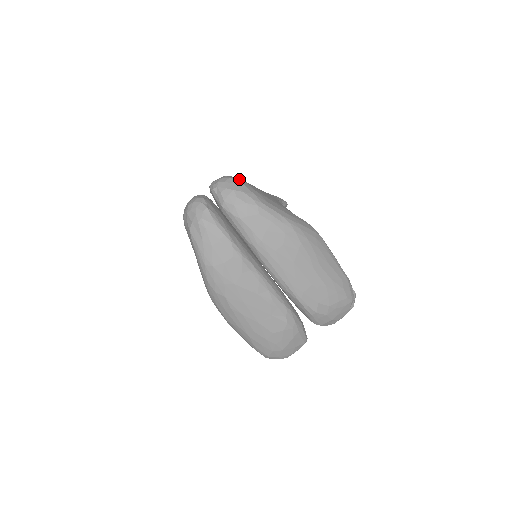
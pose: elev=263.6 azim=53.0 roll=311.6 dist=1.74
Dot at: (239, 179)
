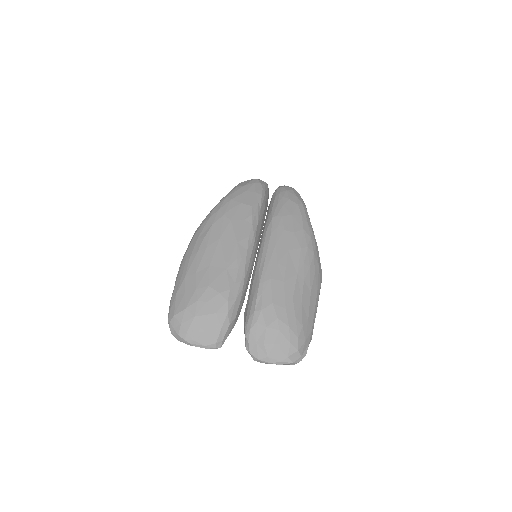
Dot at: occluded
